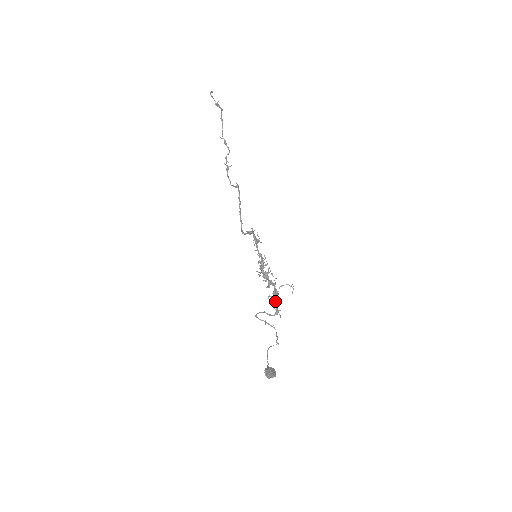
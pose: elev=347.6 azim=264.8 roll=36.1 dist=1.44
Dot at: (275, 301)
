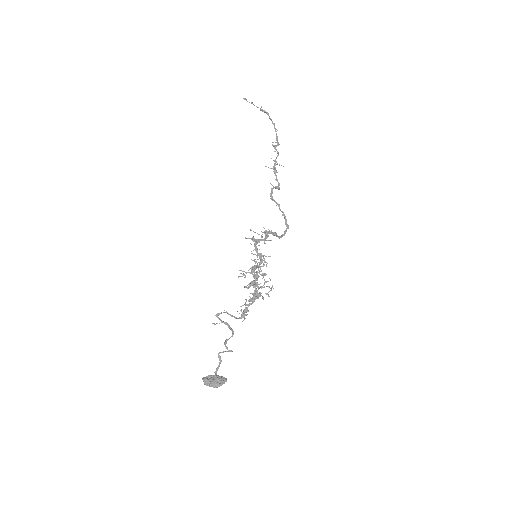
Dot at: (245, 303)
